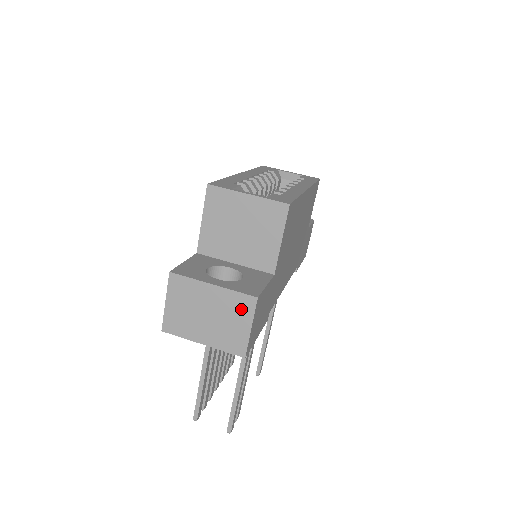
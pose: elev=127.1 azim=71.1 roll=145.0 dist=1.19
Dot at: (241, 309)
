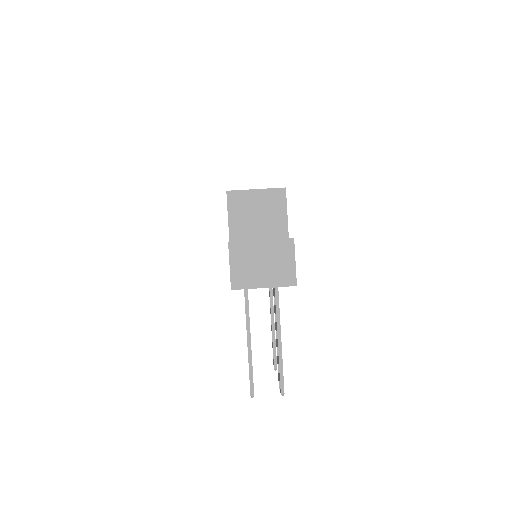
Dot at: (285, 250)
